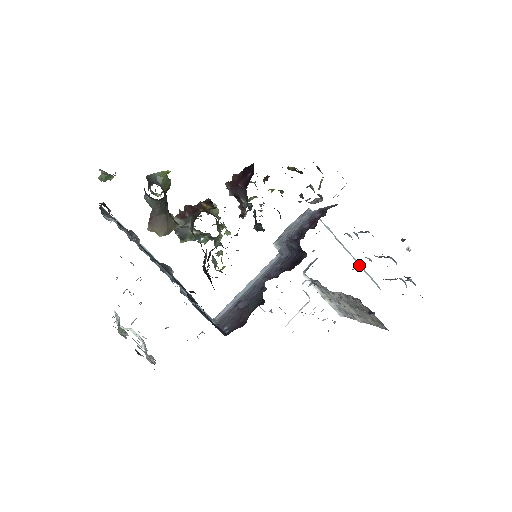
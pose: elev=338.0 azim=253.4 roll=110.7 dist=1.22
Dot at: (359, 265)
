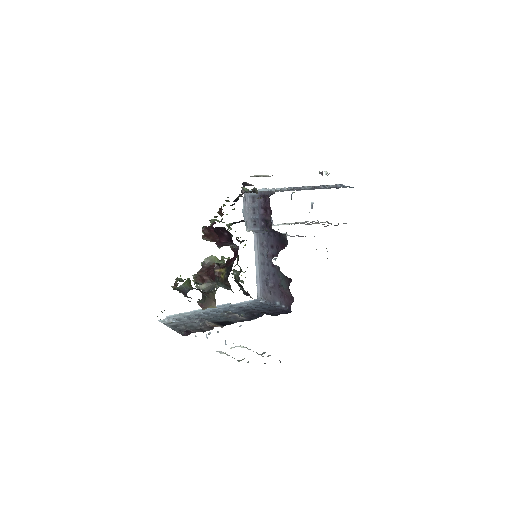
Dot at: occluded
